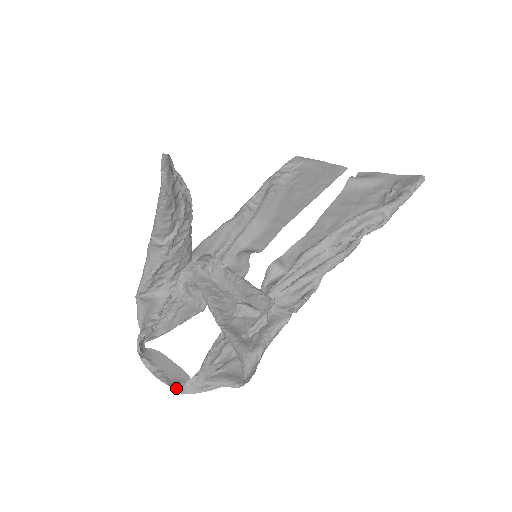
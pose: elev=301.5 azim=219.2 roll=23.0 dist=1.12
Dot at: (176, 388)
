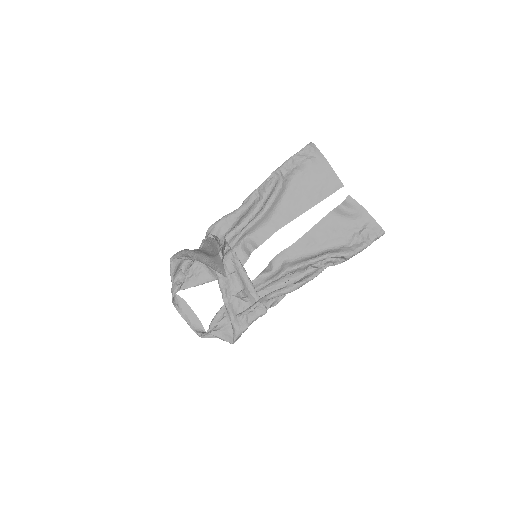
Dot at: occluded
